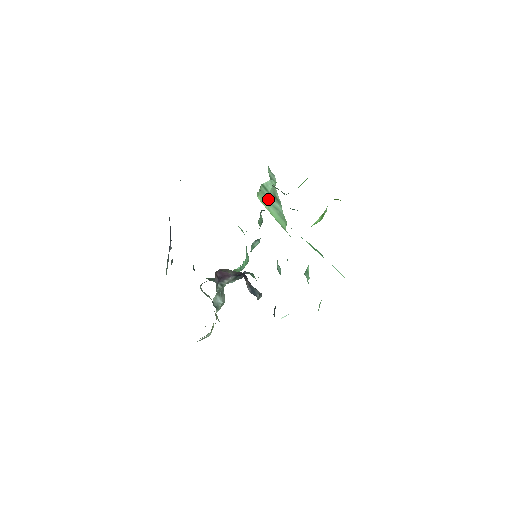
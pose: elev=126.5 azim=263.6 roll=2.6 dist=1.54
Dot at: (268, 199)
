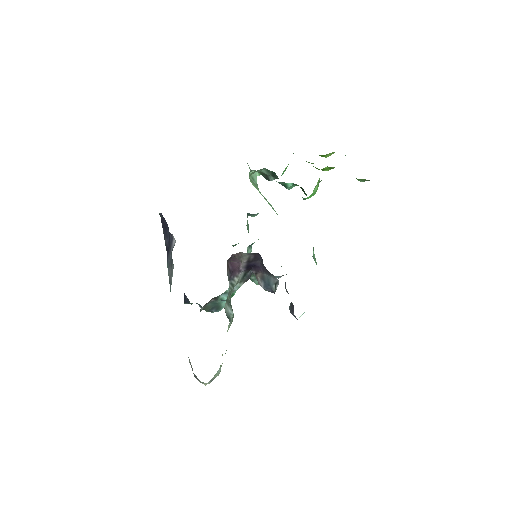
Dot at: occluded
